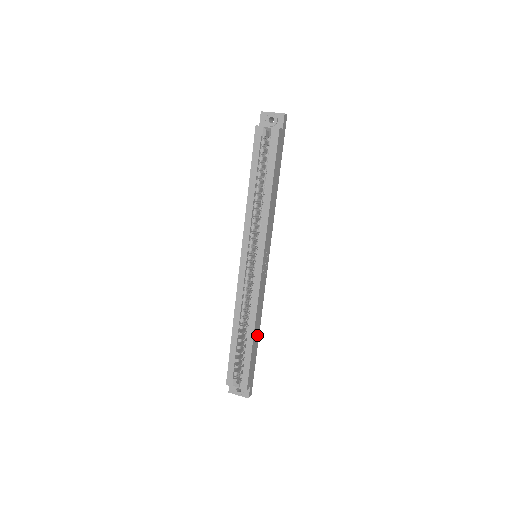
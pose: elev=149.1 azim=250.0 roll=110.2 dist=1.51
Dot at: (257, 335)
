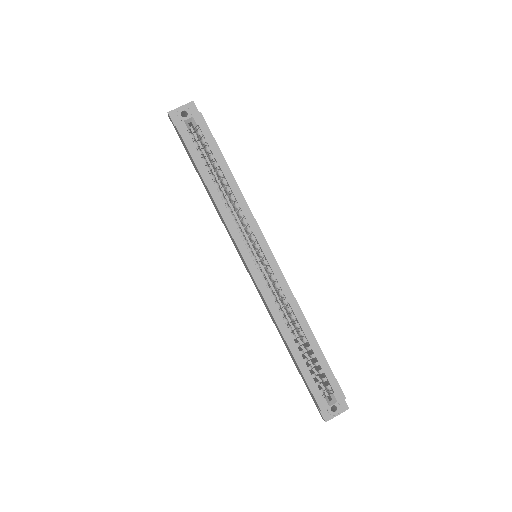
Dot at: occluded
